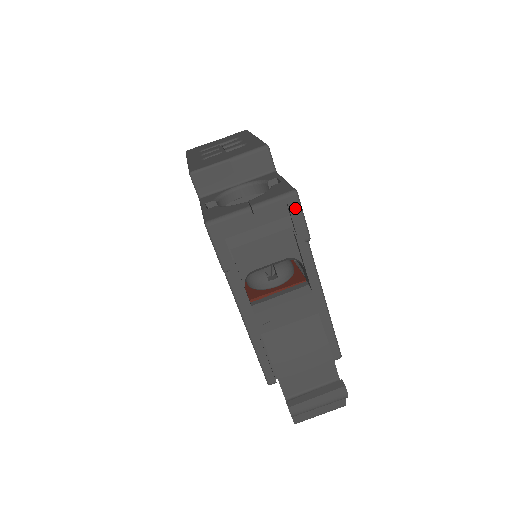
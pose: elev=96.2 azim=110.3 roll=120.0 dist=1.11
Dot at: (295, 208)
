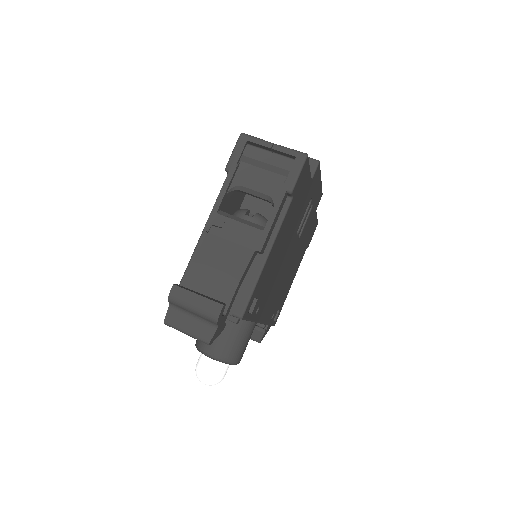
Dot at: (298, 163)
